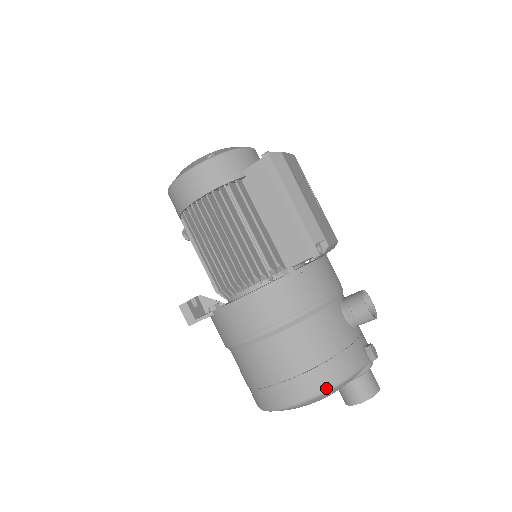
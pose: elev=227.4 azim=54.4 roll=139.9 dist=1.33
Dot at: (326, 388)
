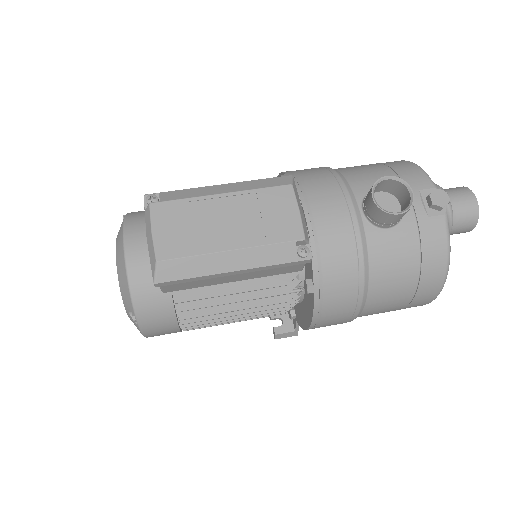
Dot at: (441, 285)
